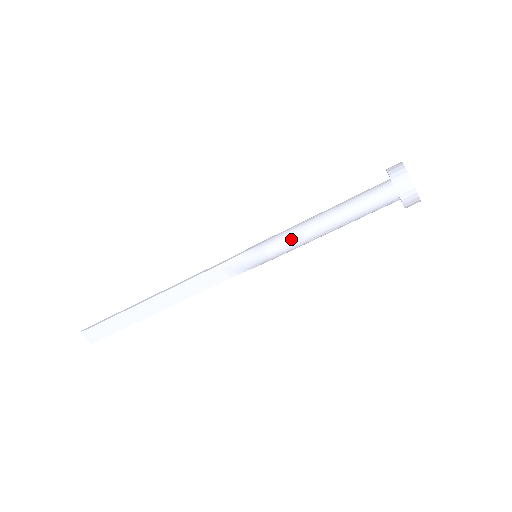
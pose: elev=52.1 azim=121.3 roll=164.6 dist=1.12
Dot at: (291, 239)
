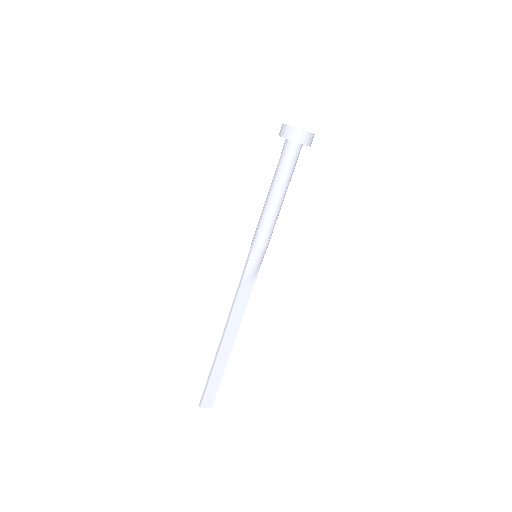
Dot at: (268, 227)
